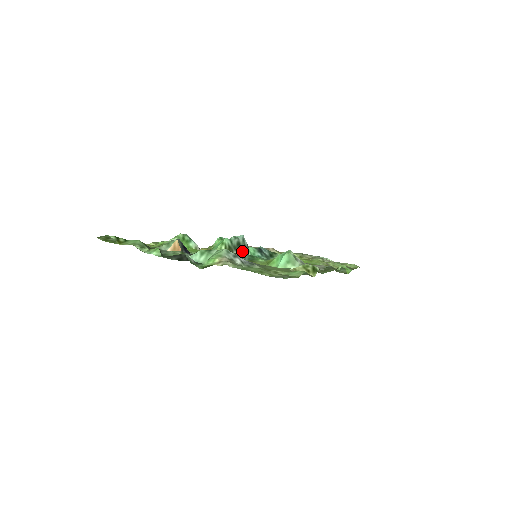
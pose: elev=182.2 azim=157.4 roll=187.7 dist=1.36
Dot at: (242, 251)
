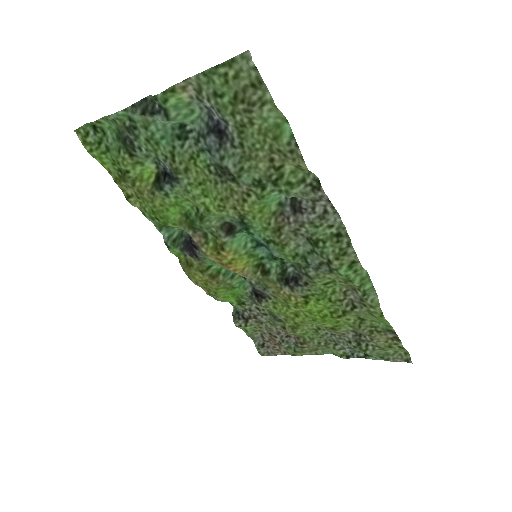
Dot at: (245, 278)
